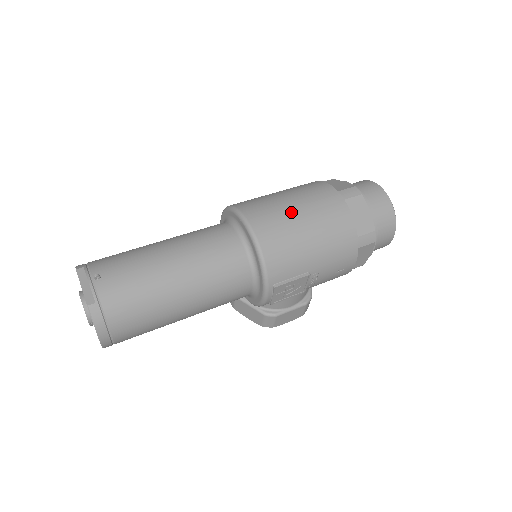
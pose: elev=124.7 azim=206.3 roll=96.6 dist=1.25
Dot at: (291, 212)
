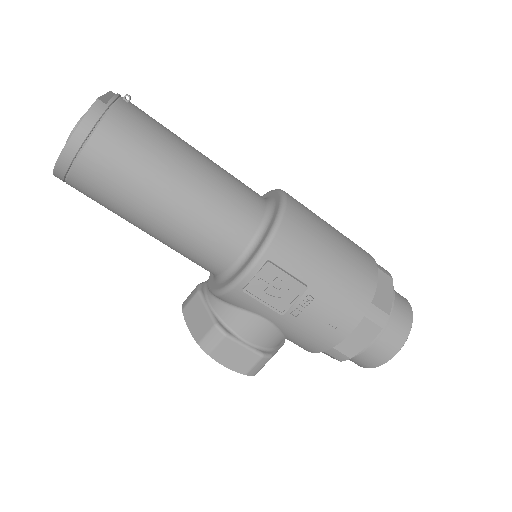
Dot at: (326, 225)
